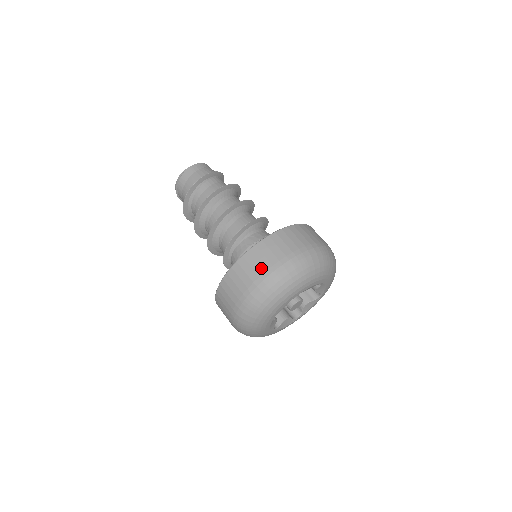
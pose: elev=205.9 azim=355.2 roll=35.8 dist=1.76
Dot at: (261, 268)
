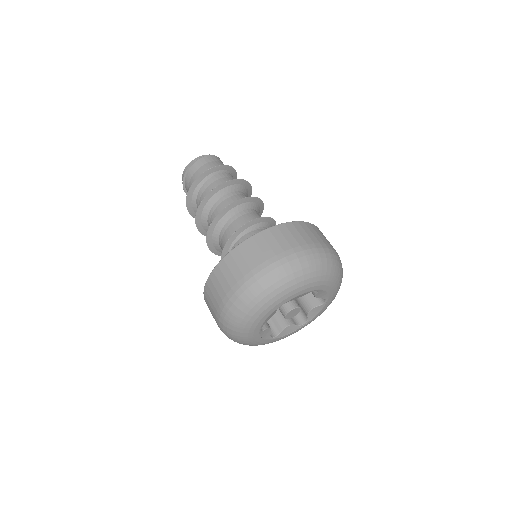
Dot at: (303, 240)
